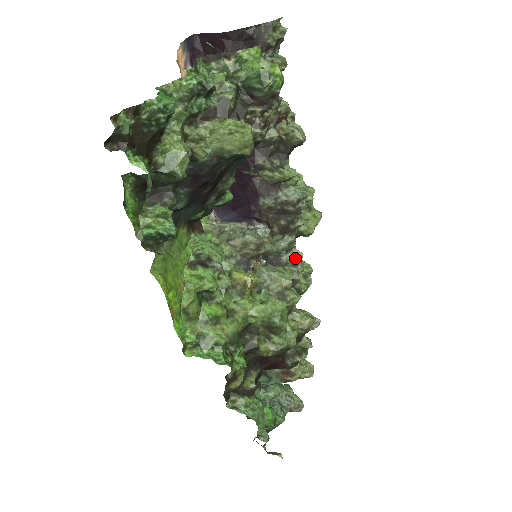
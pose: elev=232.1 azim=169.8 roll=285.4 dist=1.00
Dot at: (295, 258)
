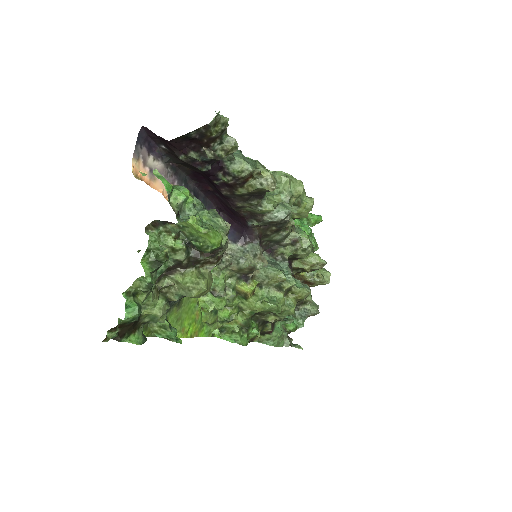
Dot at: (293, 240)
